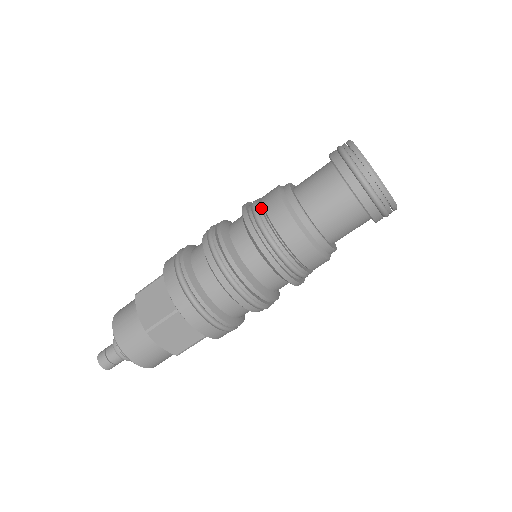
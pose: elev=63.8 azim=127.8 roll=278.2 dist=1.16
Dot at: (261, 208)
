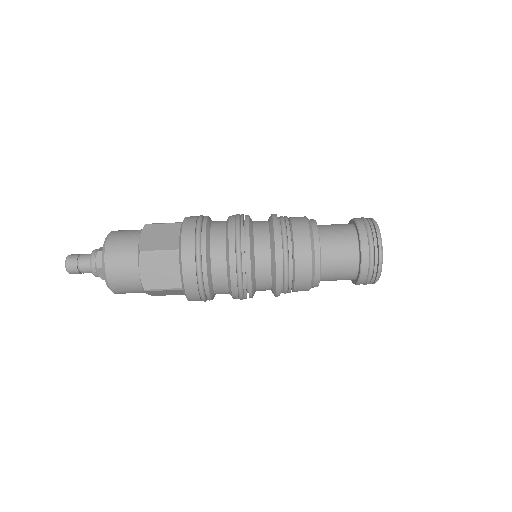
Dot at: occluded
